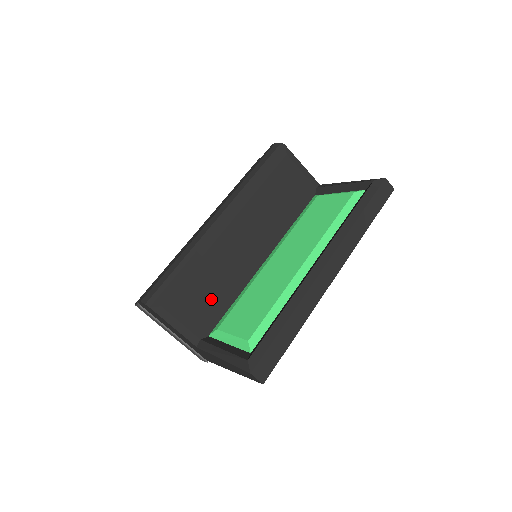
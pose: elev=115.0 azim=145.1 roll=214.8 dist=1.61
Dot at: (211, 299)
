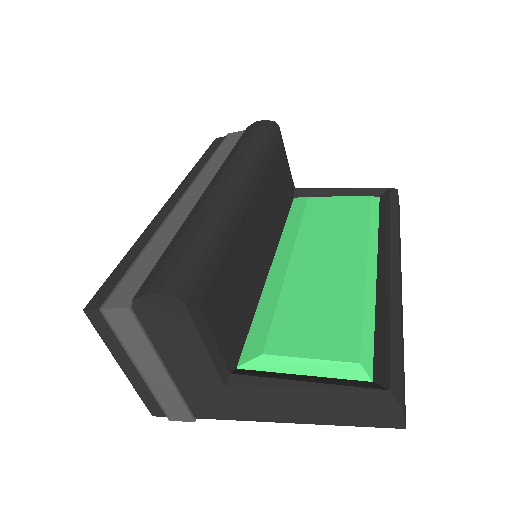
Dot at: (239, 306)
